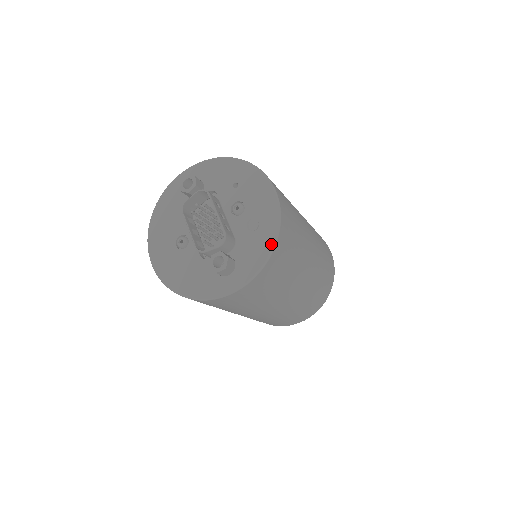
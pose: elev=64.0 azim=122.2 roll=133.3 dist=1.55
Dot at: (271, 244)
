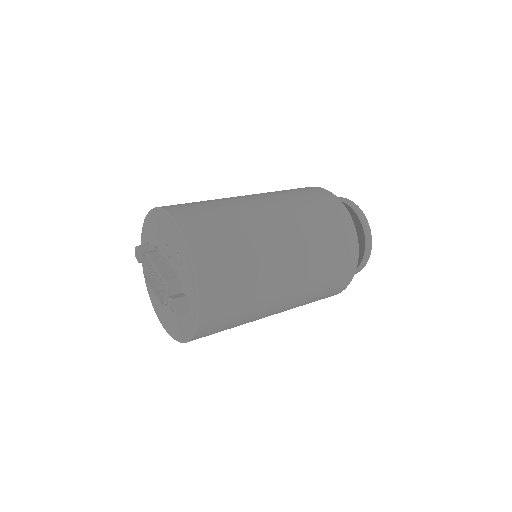
Dot at: (191, 267)
